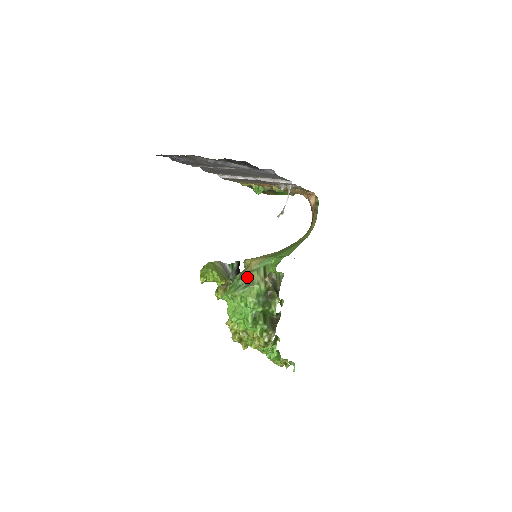
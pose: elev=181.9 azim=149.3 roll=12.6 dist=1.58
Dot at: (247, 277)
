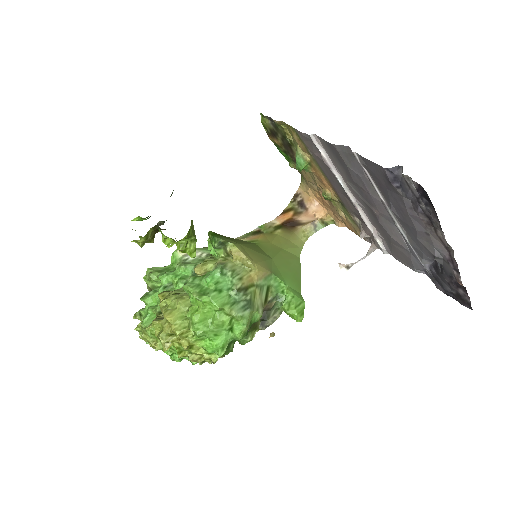
Dot at: (250, 294)
